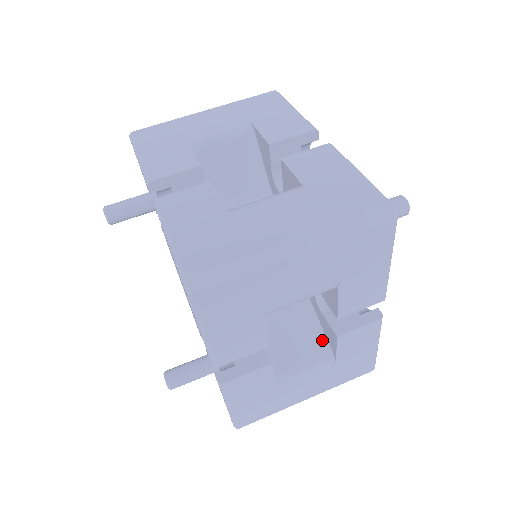
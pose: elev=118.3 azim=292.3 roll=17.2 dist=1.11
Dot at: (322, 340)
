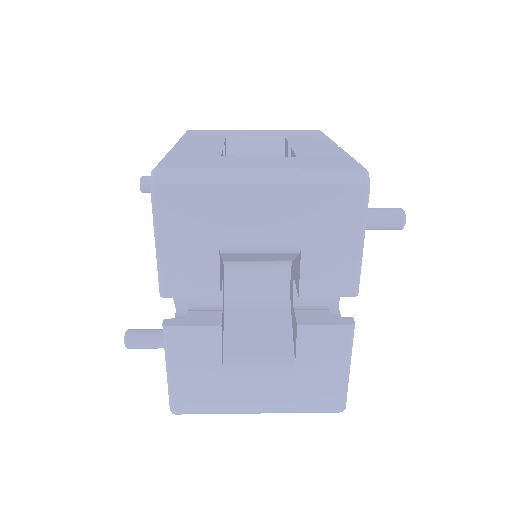
Dot at: (288, 341)
